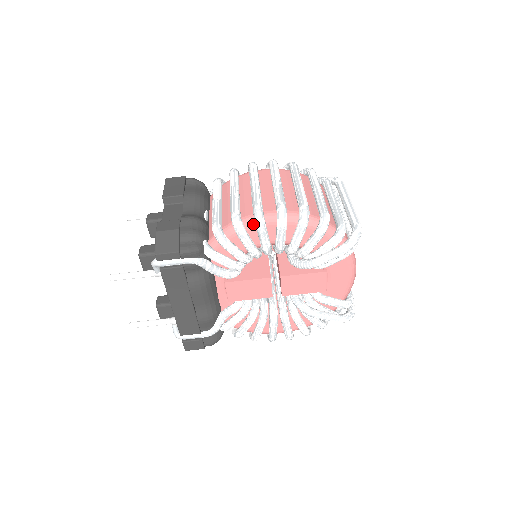
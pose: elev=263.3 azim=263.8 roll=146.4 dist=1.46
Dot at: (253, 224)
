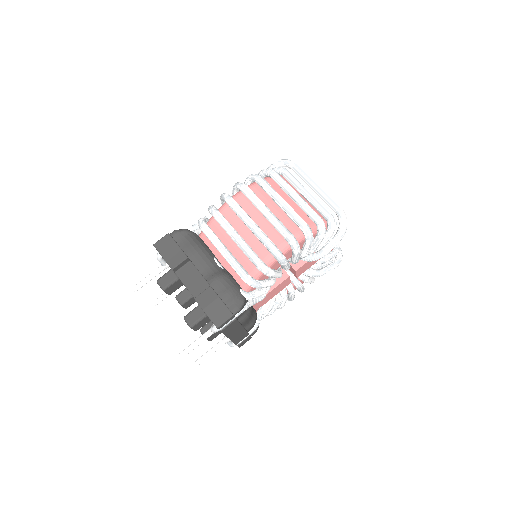
Dot at: (274, 261)
